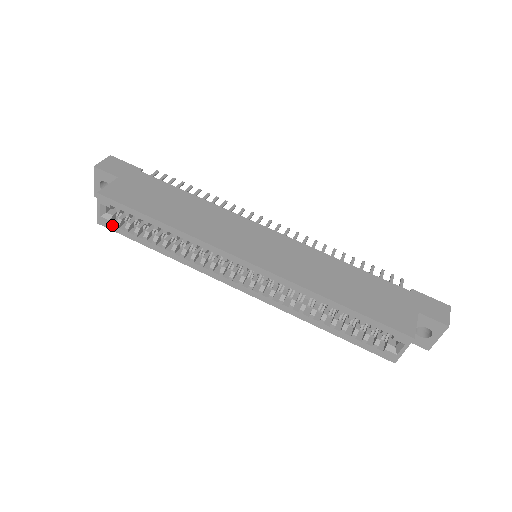
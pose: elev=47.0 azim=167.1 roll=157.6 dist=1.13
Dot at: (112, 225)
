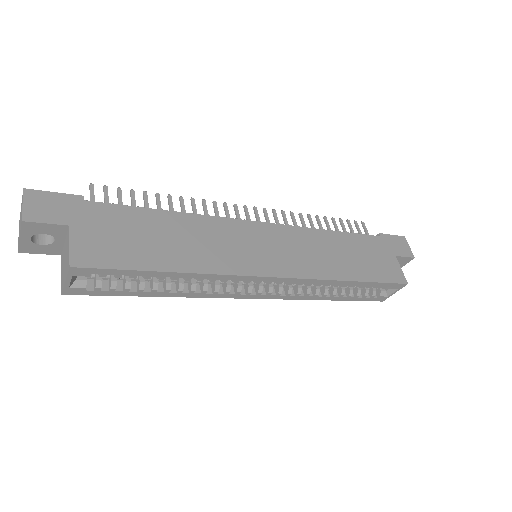
Dot at: (88, 291)
